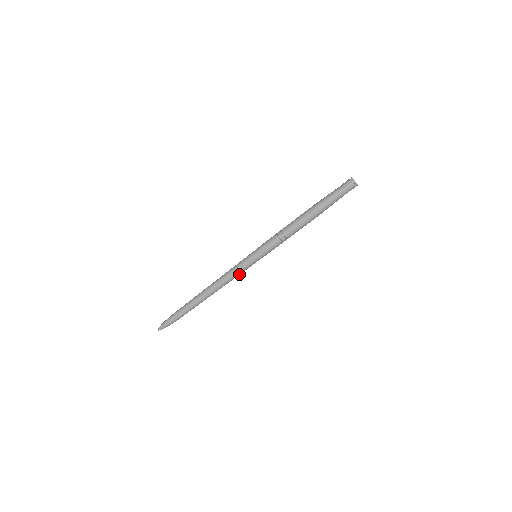
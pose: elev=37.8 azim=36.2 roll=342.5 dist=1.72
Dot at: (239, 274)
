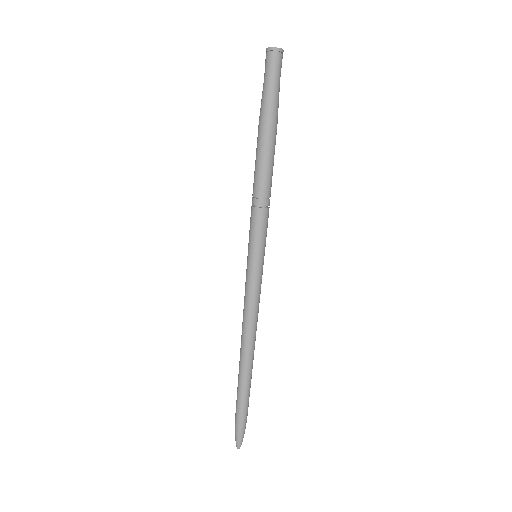
Dot at: (256, 297)
